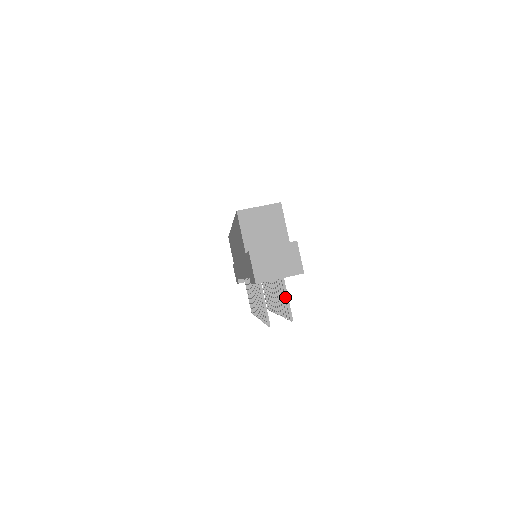
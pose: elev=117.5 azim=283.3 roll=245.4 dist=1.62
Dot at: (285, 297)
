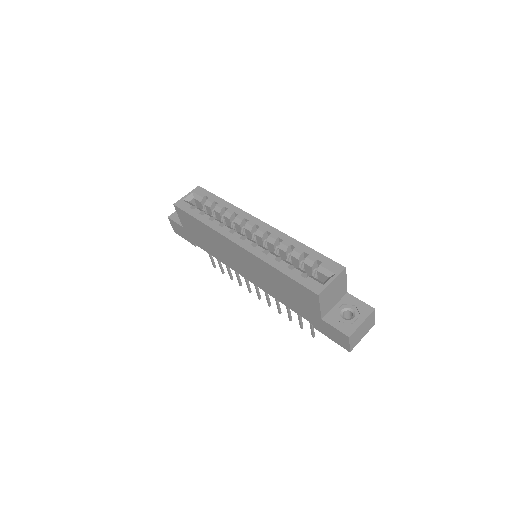
Dot at: occluded
